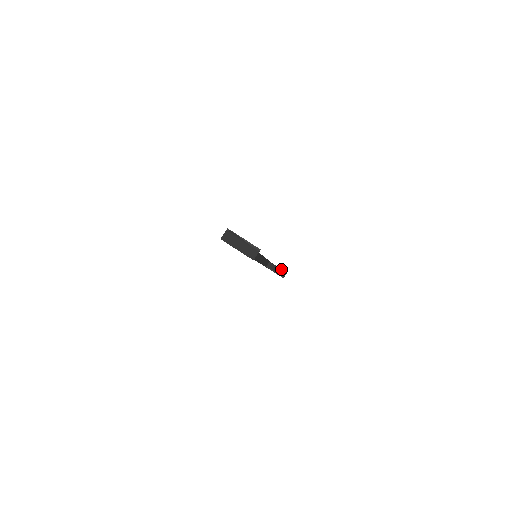
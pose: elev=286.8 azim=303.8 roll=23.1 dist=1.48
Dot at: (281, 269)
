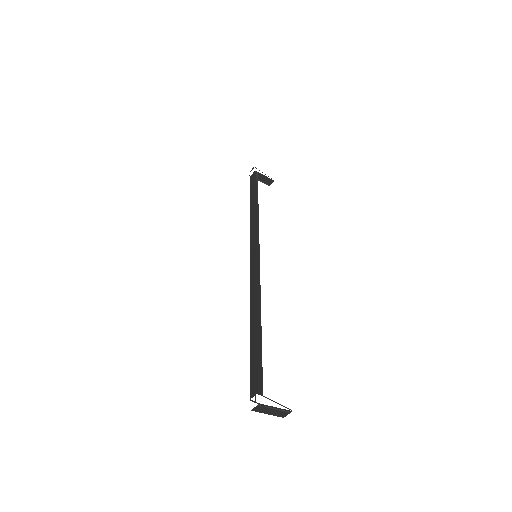
Dot at: (268, 178)
